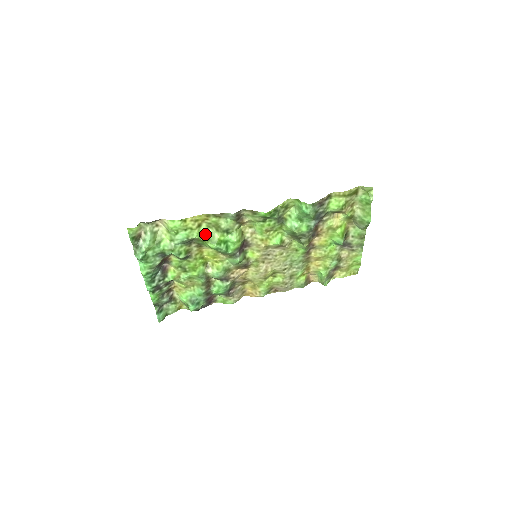
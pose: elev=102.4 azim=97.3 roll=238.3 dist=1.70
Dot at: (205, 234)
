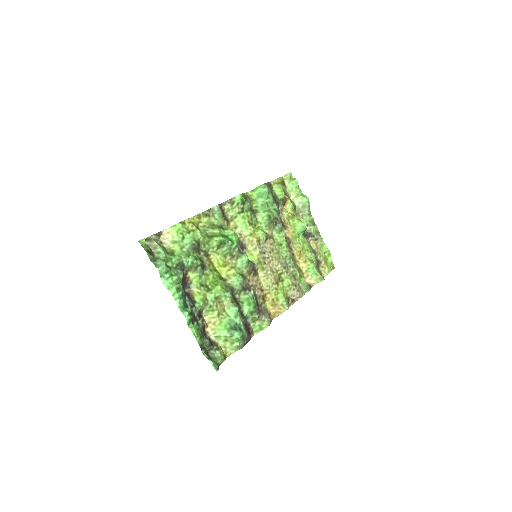
Dot at: (206, 235)
